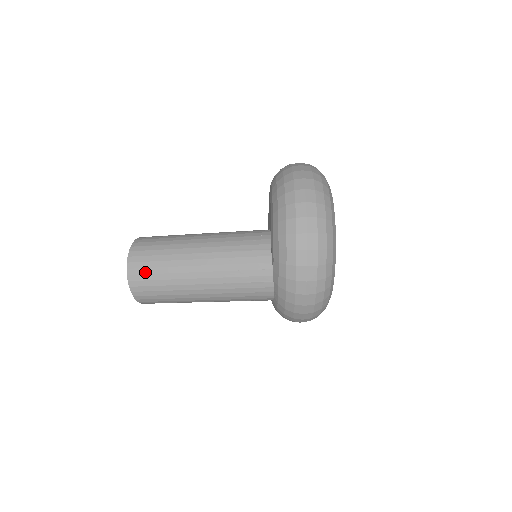
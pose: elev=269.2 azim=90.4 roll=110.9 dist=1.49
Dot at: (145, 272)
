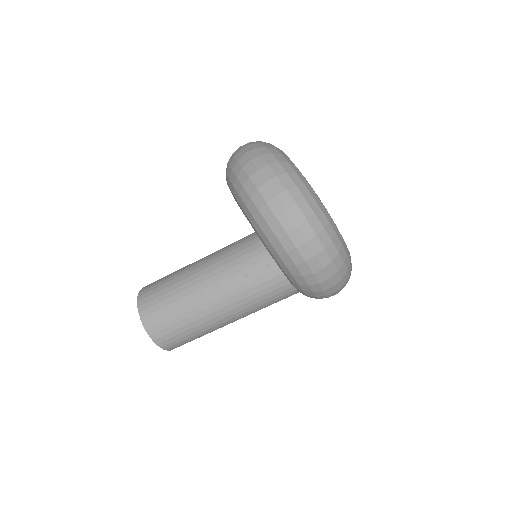
Dot at: (179, 341)
